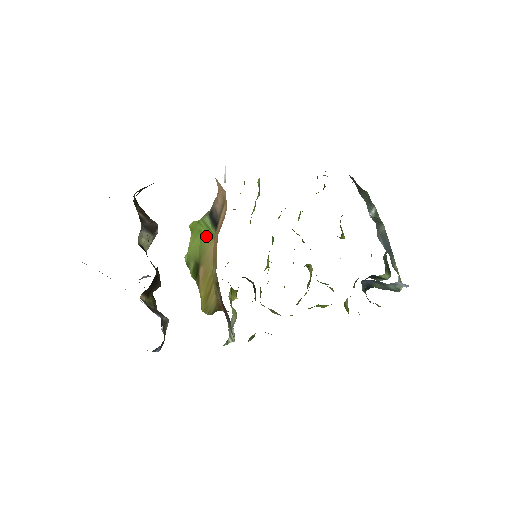
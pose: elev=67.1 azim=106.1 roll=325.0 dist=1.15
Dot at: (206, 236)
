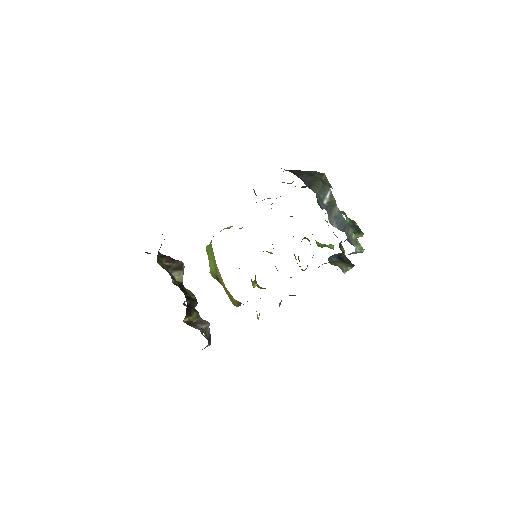
Dot at: (214, 261)
